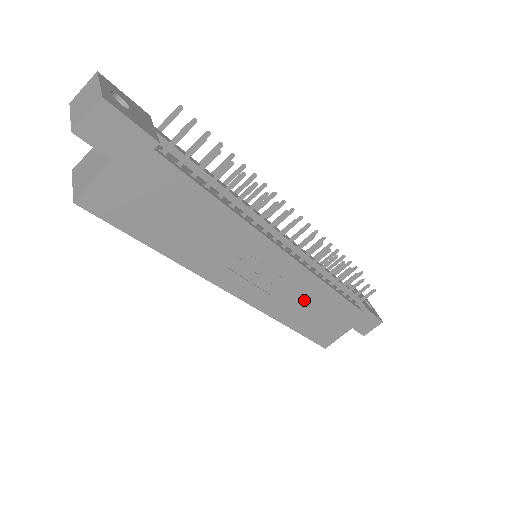
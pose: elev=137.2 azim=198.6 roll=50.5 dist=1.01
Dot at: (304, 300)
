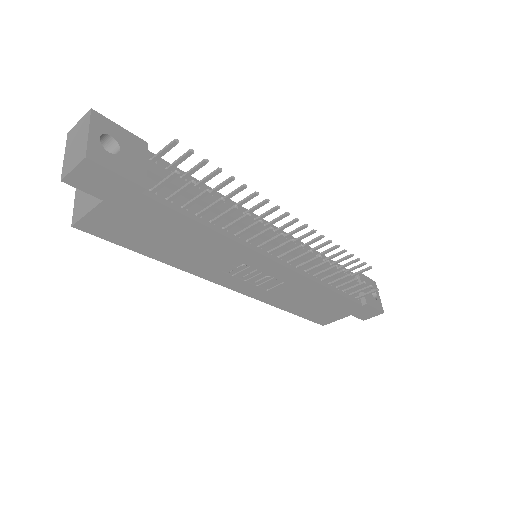
Dot at: (301, 295)
